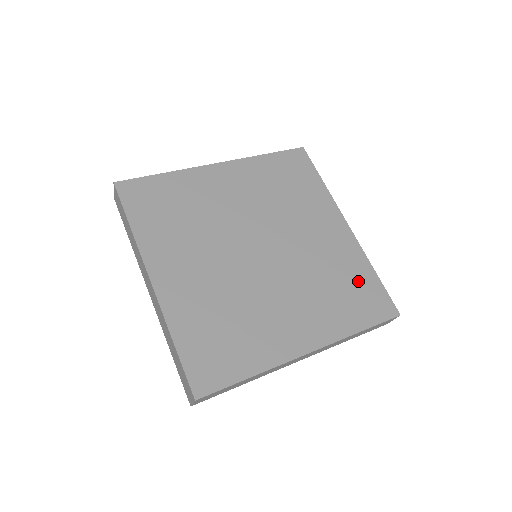
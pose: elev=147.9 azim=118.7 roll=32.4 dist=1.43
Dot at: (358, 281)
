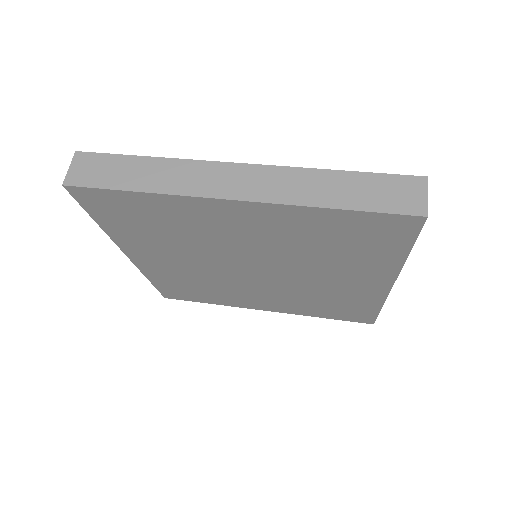
Dot at: occluded
